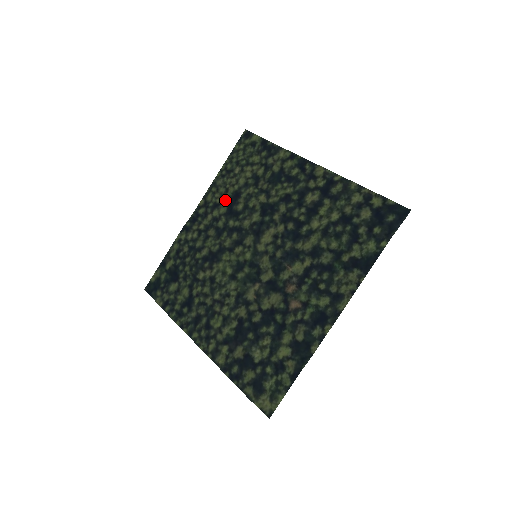
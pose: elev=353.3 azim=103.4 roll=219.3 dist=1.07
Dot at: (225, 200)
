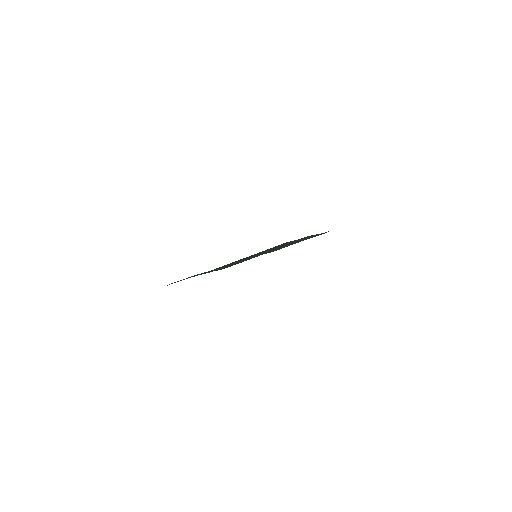
Dot at: occluded
